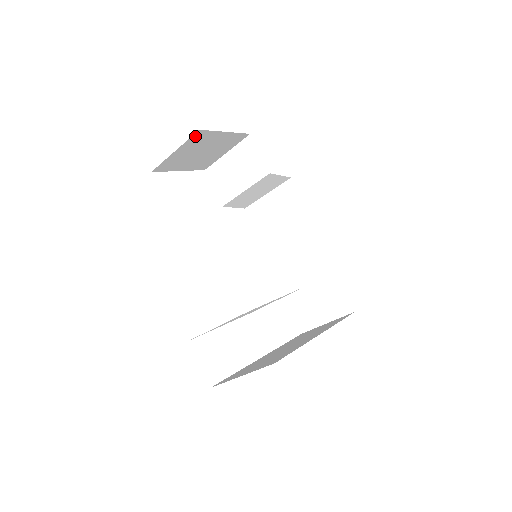
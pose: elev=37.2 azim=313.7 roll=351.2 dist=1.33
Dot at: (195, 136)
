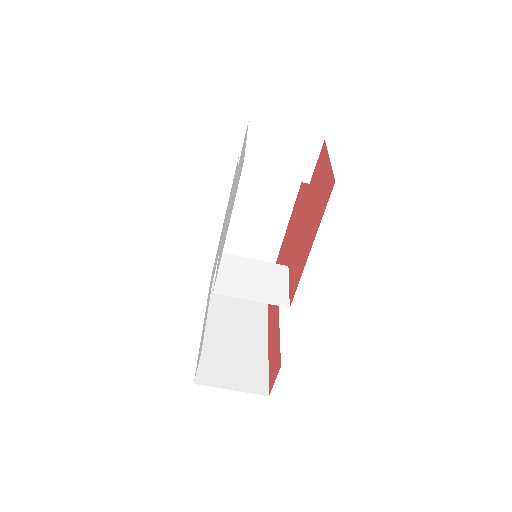
Dot at: occluded
